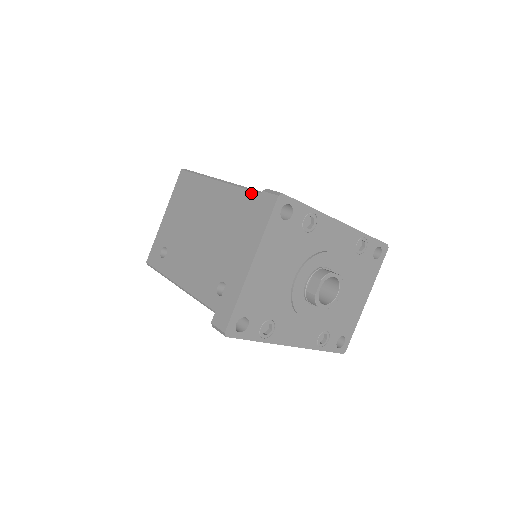
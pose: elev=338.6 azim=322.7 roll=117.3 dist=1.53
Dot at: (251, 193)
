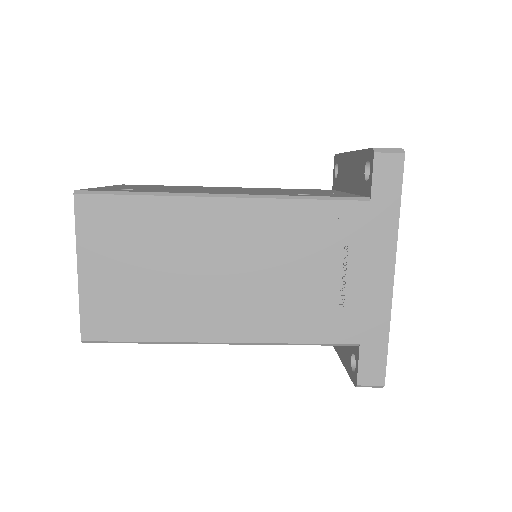
Dot at: (276, 188)
